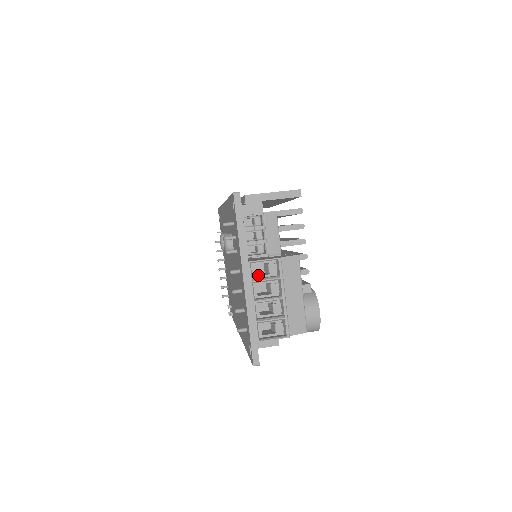
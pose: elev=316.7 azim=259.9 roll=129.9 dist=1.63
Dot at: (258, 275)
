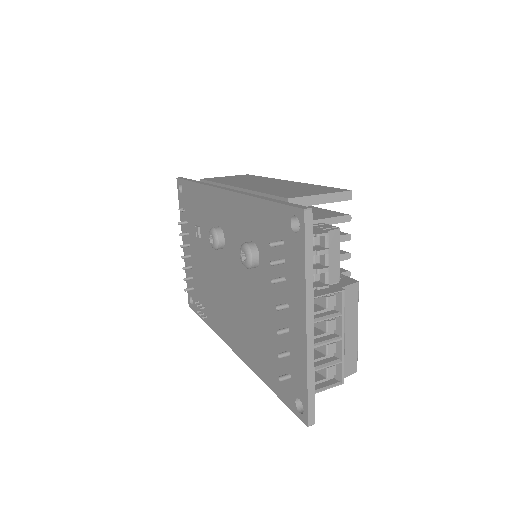
Dot at: occluded
